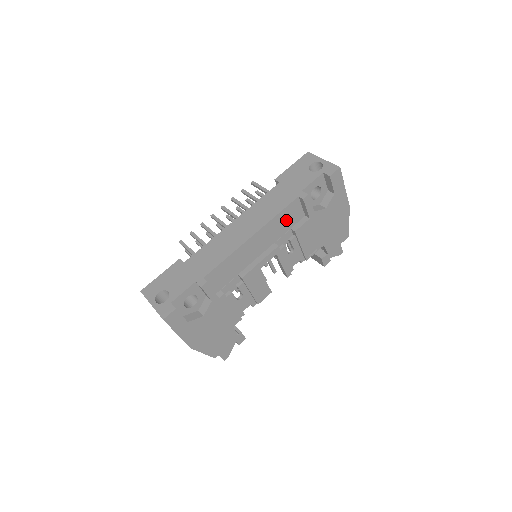
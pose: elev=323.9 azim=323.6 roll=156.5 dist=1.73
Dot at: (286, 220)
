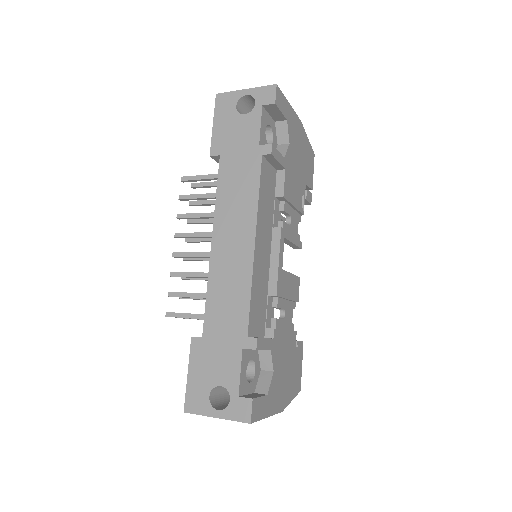
Dot at: (267, 193)
